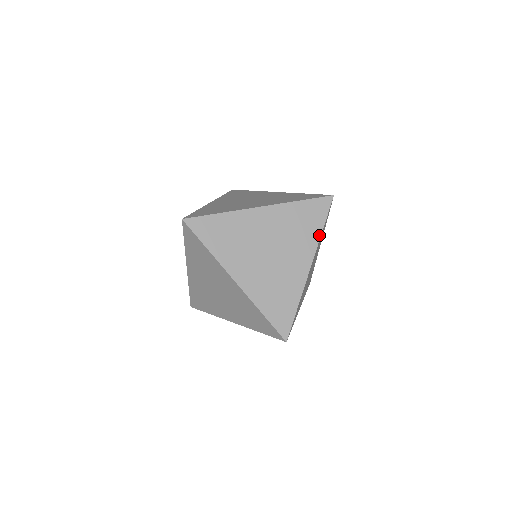
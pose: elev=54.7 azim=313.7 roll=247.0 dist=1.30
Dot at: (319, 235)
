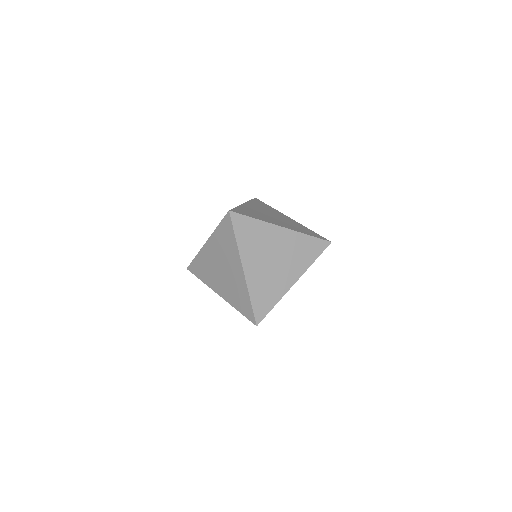
Dot at: (310, 264)
